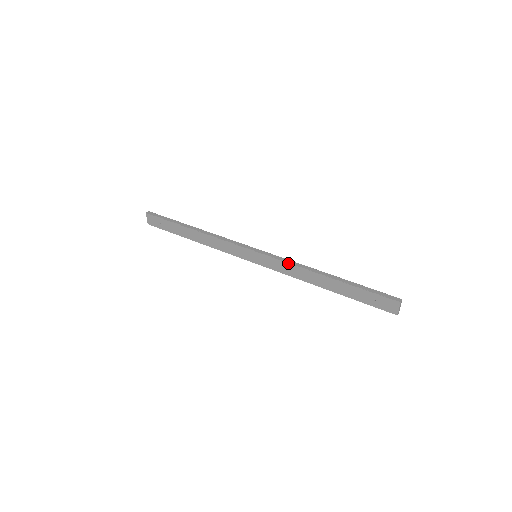
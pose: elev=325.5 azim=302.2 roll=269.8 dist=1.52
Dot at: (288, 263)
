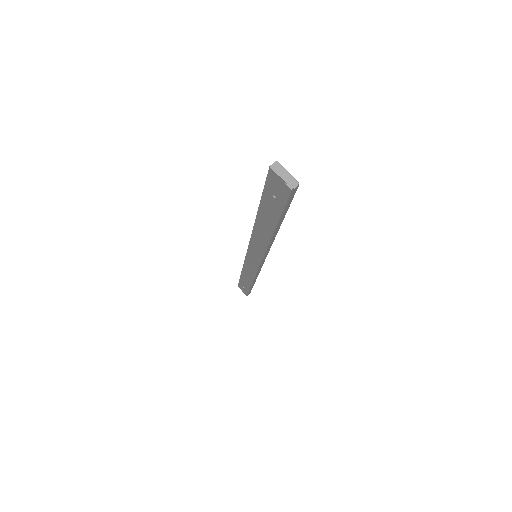
Dot at: (251, 237)
